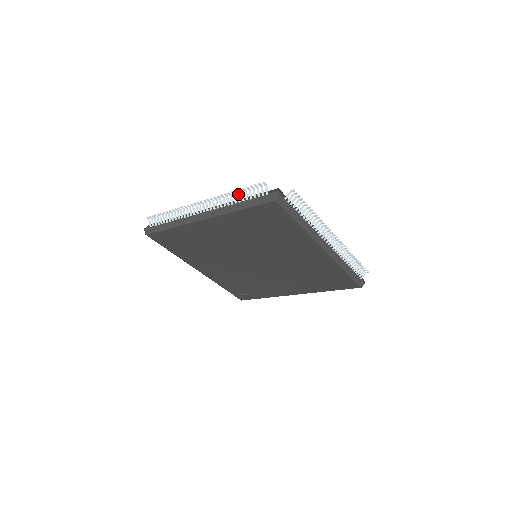
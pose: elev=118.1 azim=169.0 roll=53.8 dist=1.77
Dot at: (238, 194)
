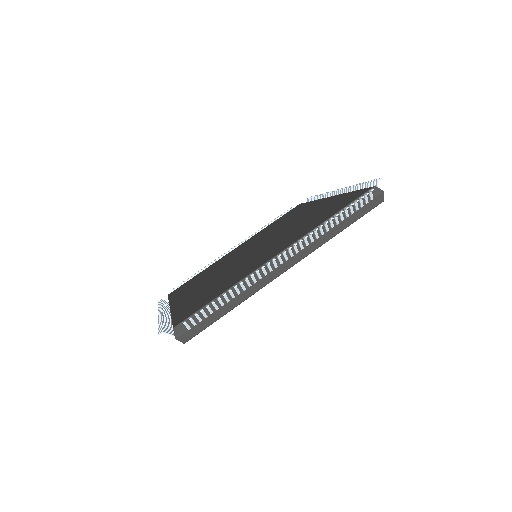
Dot at: (336, 217)
